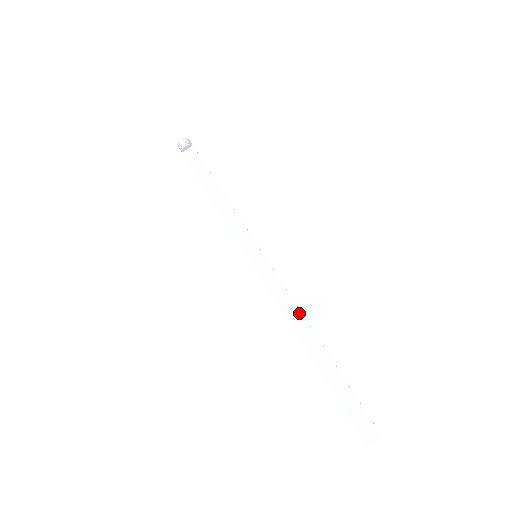
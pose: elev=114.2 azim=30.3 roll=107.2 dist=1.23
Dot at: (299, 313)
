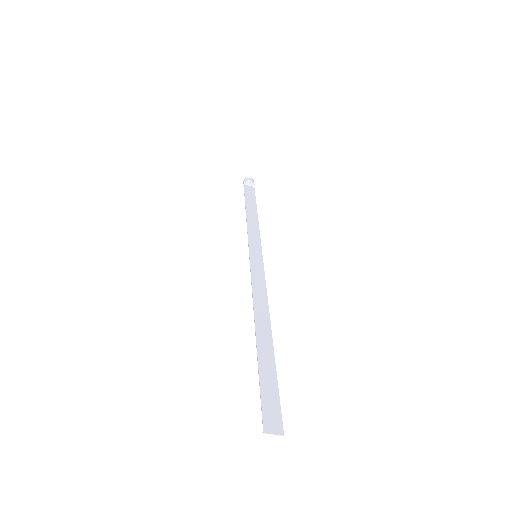
Dot at: (267, 305)
